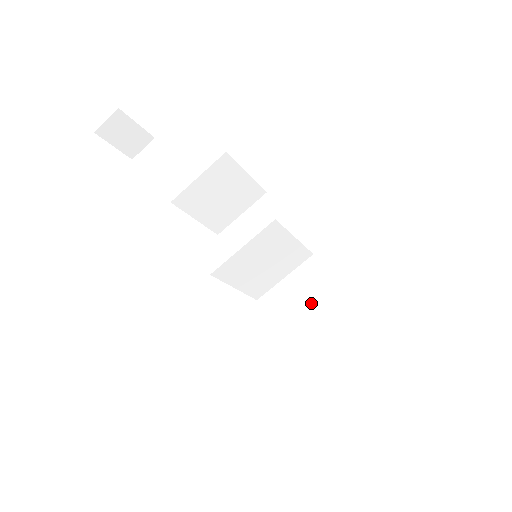
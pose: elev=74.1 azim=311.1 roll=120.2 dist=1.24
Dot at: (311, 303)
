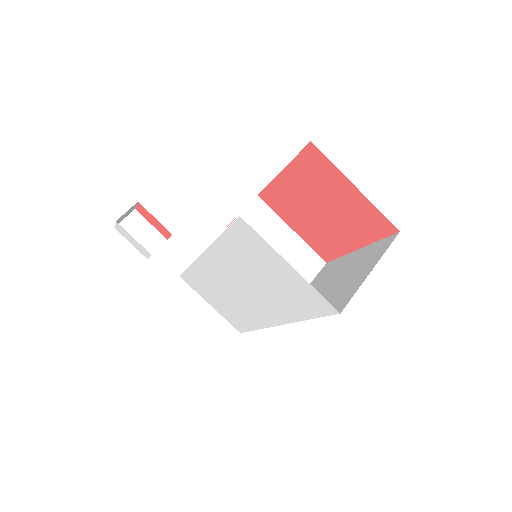
Dot at: (330, 279)
